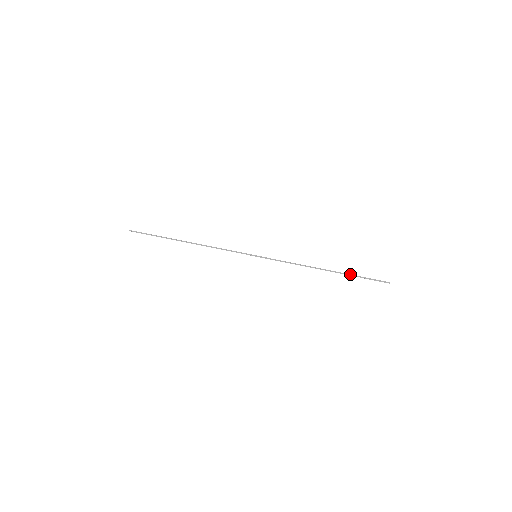
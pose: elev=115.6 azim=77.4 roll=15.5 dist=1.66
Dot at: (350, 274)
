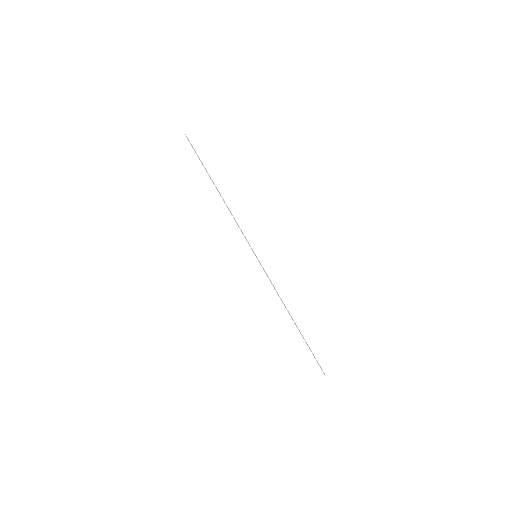
Dot at: occluded
